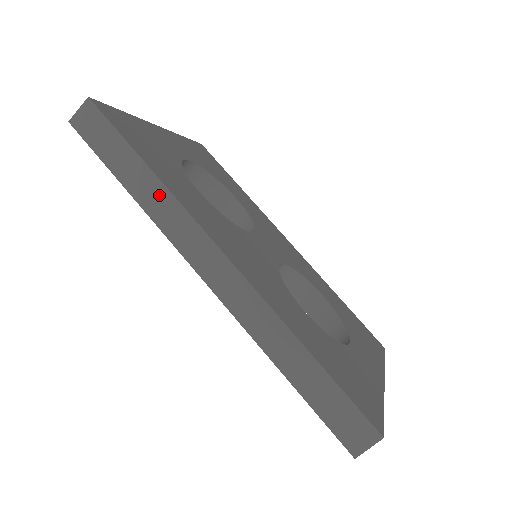
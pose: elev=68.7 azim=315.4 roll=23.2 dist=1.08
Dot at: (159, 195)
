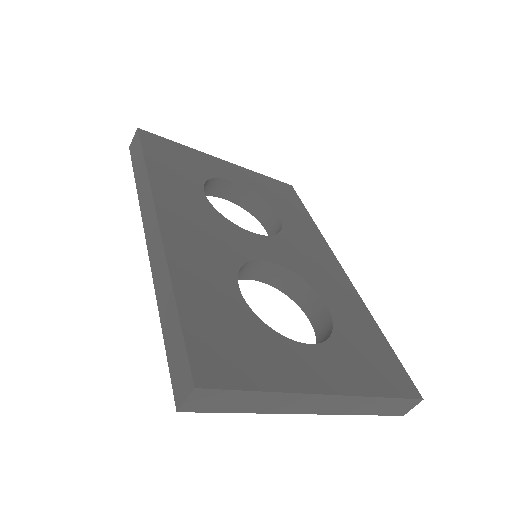
Dot at: (144, 182)
